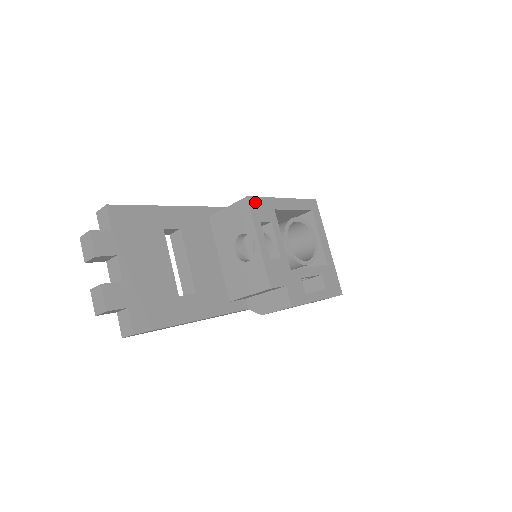
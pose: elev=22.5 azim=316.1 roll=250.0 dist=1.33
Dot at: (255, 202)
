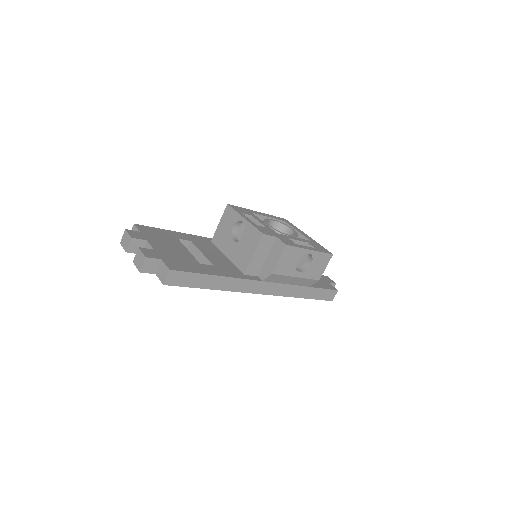
Dot at: (235, 207)
